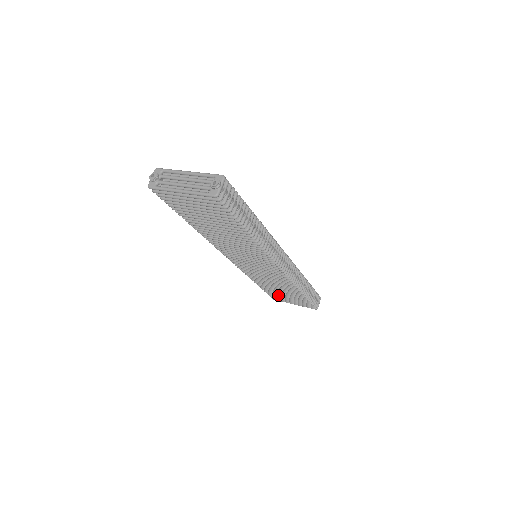
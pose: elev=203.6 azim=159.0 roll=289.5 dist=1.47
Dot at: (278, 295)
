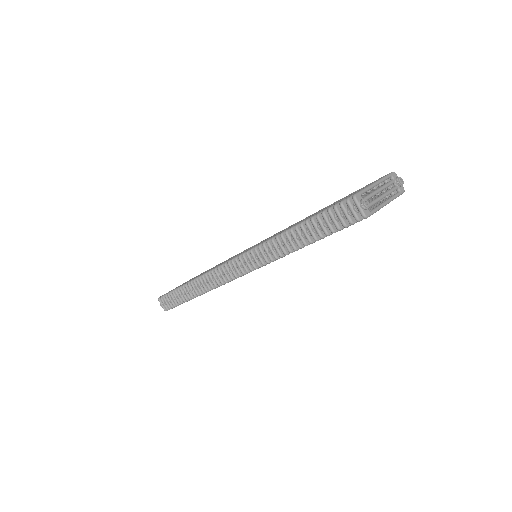
Dot at: occluded
